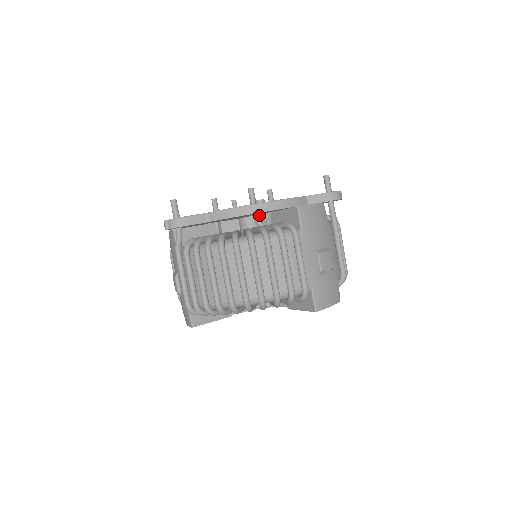
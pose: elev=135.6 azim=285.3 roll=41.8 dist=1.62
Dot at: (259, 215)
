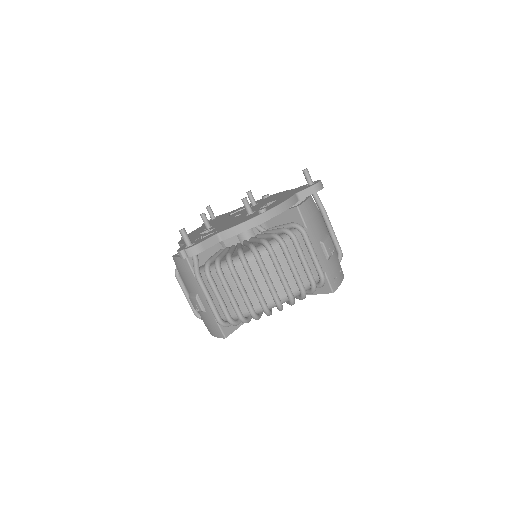
Dot at: occluded
